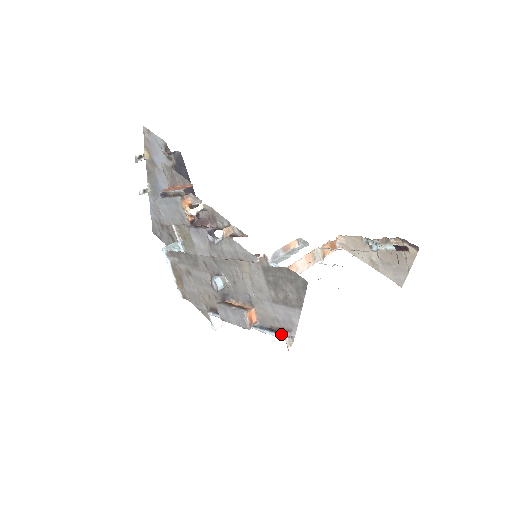
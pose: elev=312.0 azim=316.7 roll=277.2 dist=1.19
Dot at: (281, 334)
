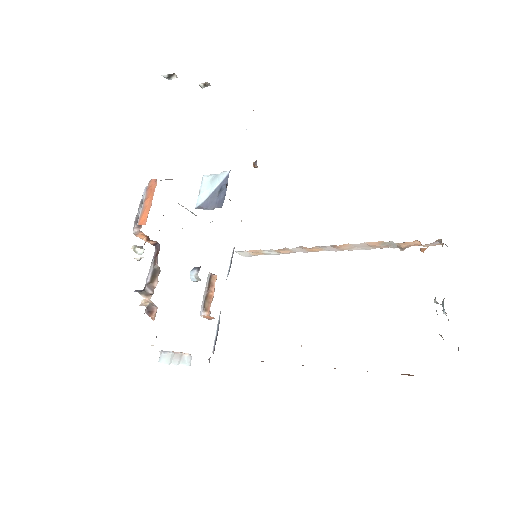
Dot at: (213, 350)
